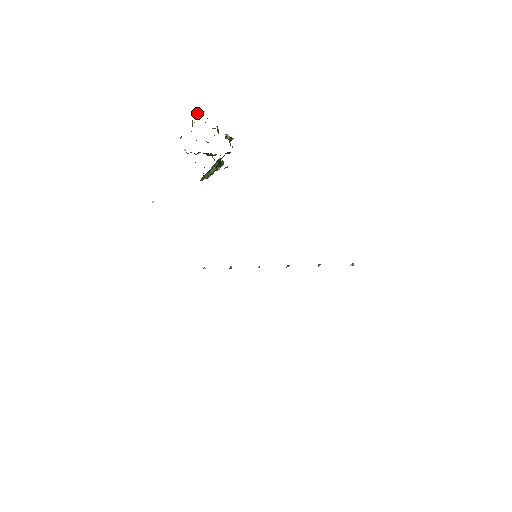
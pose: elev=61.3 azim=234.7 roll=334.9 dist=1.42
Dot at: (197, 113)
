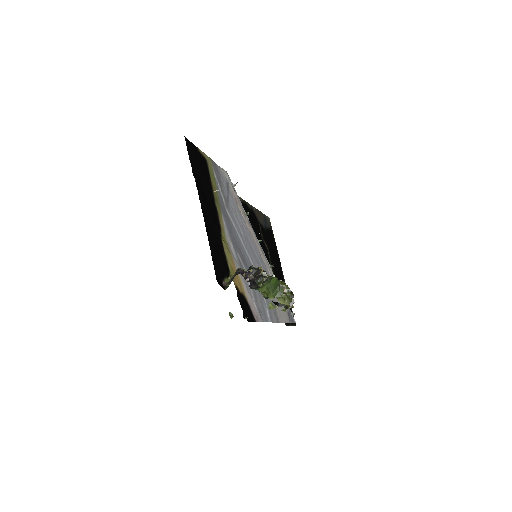
Dot at: (279, 305)
